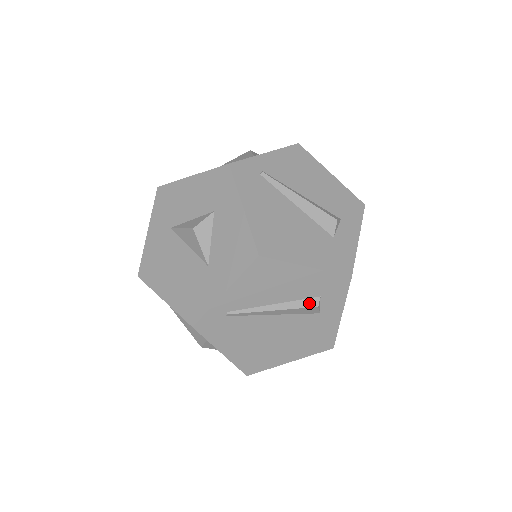
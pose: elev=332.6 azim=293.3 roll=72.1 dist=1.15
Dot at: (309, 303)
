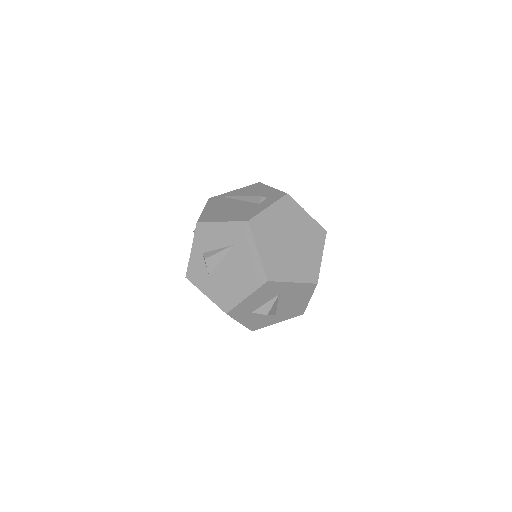
Dot at: occluded
